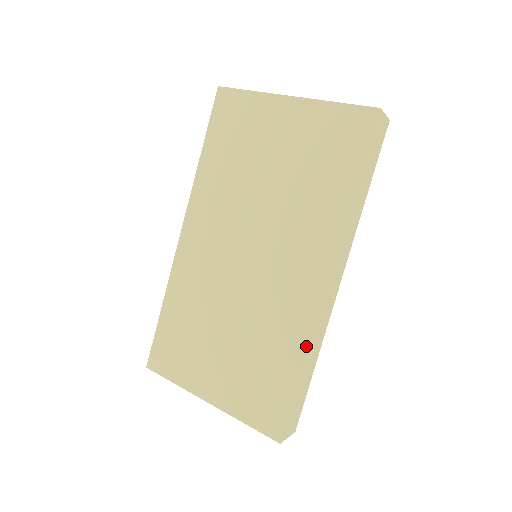
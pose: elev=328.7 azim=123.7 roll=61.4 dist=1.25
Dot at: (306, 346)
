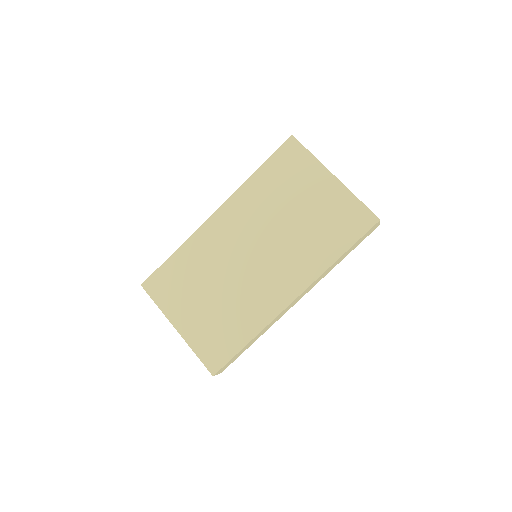
Dot at: (261, 329)
